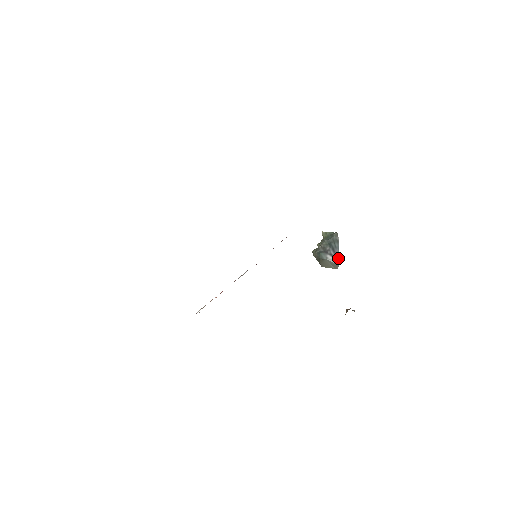
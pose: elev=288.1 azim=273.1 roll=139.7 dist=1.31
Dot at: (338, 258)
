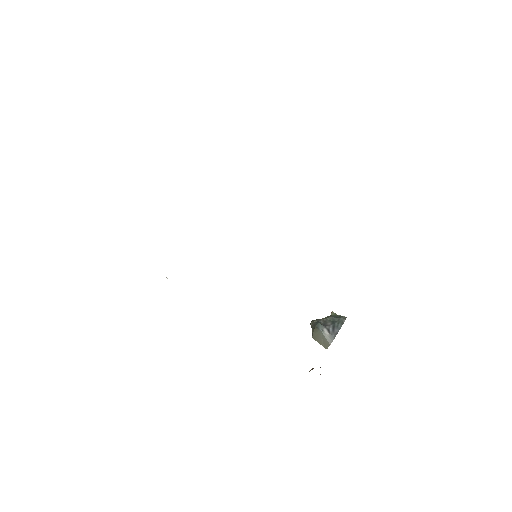
Dot at: (334, 337)
